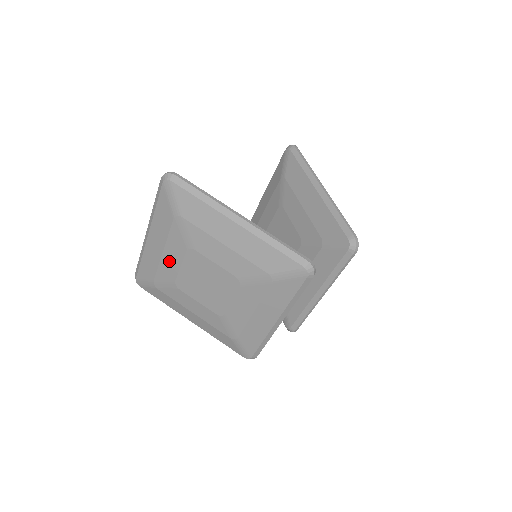
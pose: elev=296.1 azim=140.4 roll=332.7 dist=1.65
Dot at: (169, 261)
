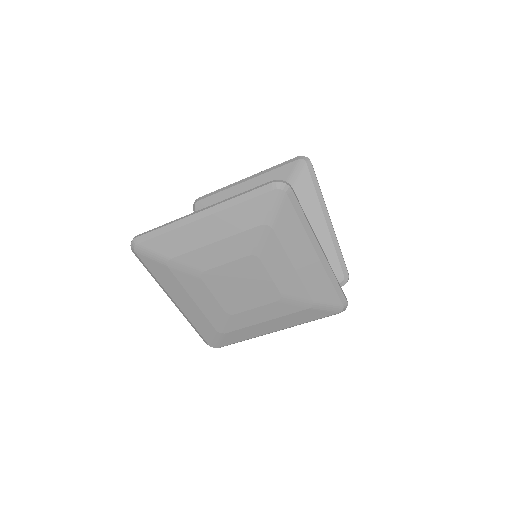
Dot at: (214, 253)
